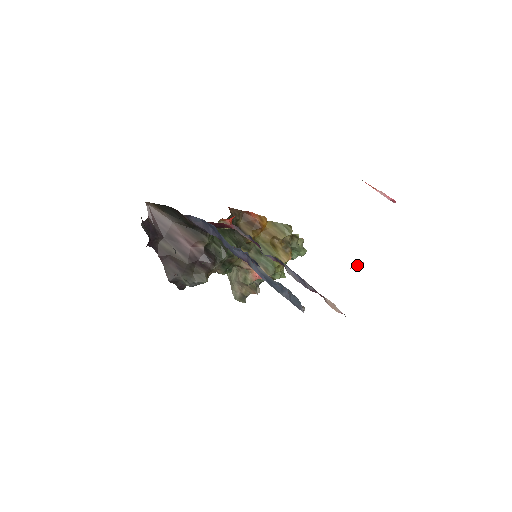
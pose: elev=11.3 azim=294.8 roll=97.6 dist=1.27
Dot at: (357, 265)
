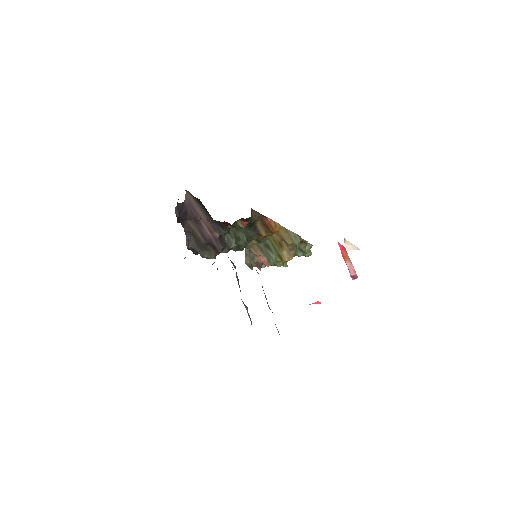
Dot at: (316, 303)
